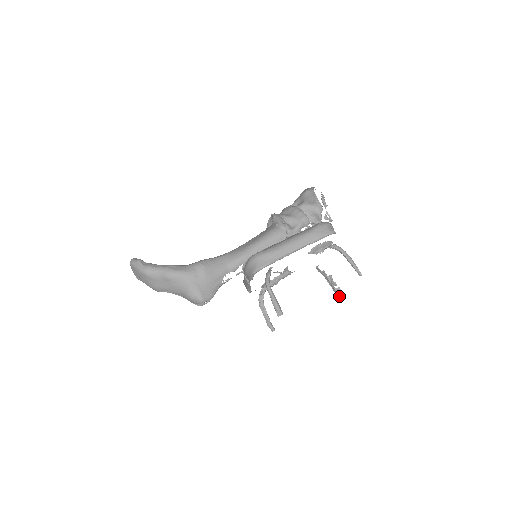
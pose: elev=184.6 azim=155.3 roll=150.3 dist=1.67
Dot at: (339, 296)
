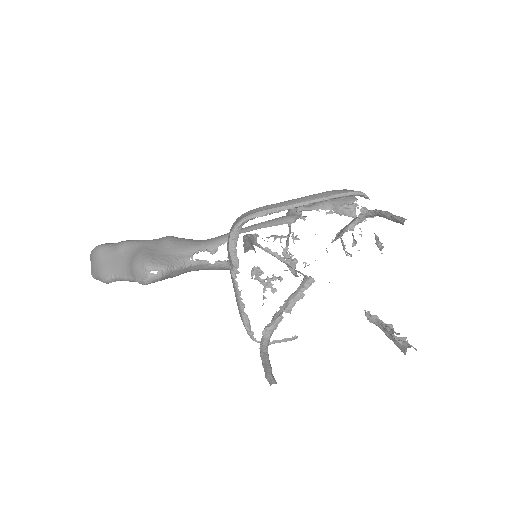
Dot at: (404, 348)
